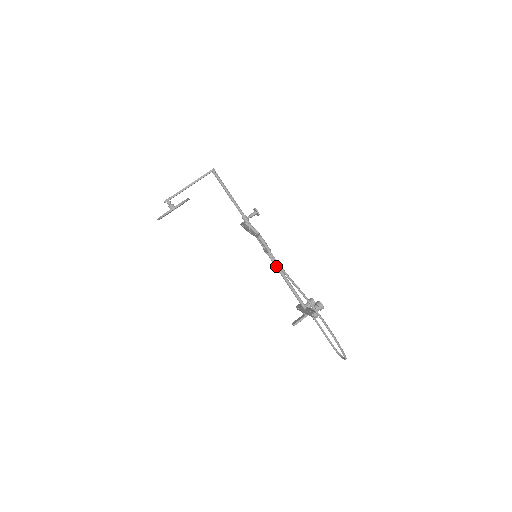
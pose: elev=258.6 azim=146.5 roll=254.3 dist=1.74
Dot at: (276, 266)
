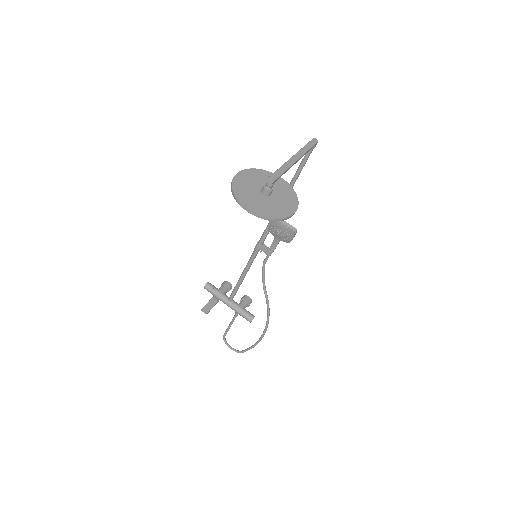
Dot at: occluded
